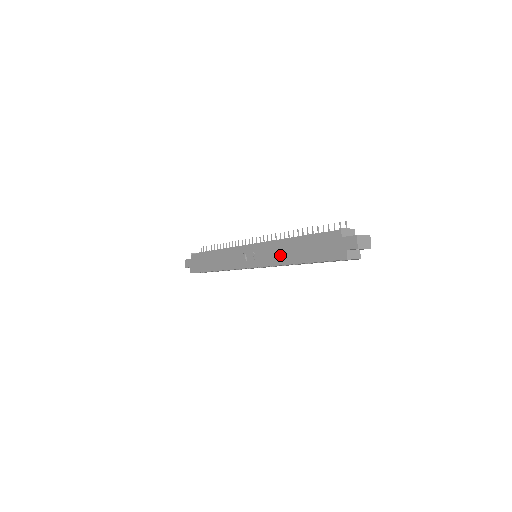
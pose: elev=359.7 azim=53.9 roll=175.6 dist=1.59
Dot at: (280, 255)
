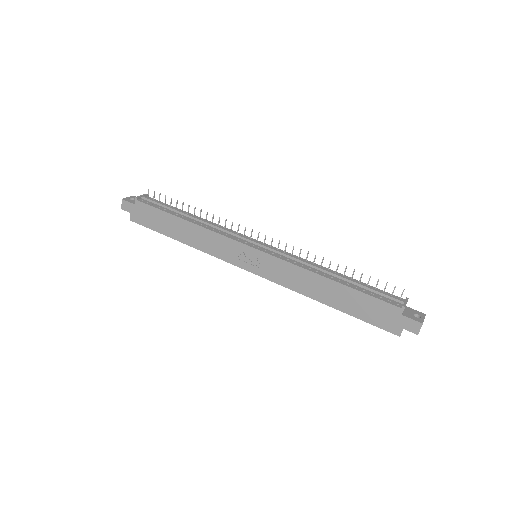
Dot at: (304, 285)
